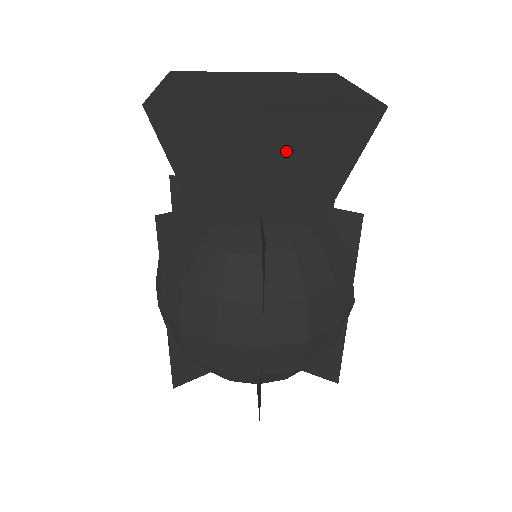
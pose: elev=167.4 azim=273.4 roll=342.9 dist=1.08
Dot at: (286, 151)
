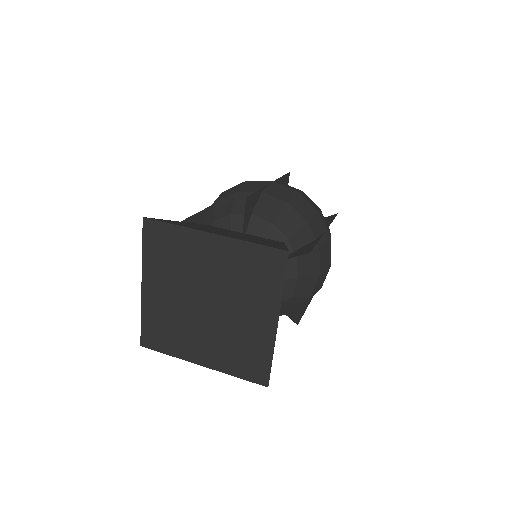
Dot at: occluded
